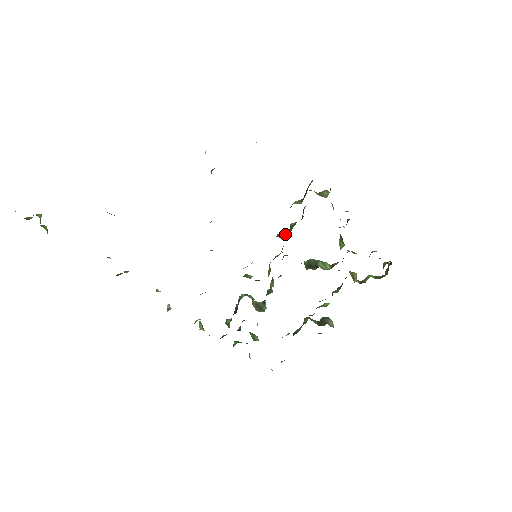
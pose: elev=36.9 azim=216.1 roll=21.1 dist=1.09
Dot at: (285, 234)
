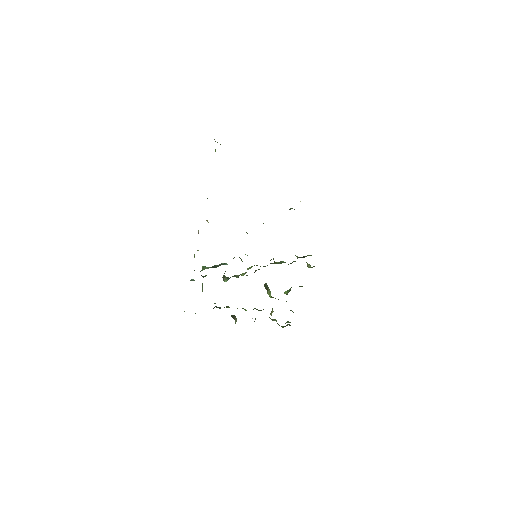
Dot at: (276, 262)
